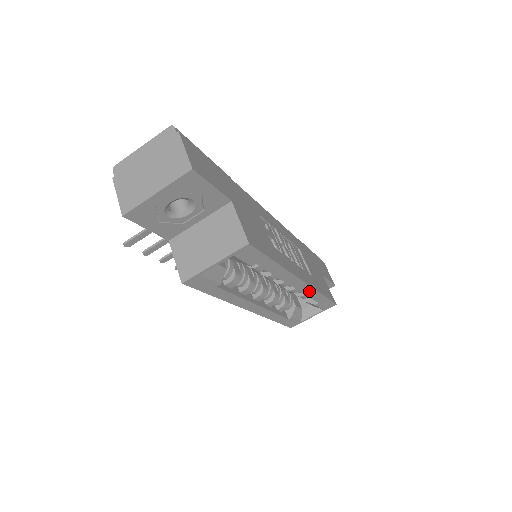
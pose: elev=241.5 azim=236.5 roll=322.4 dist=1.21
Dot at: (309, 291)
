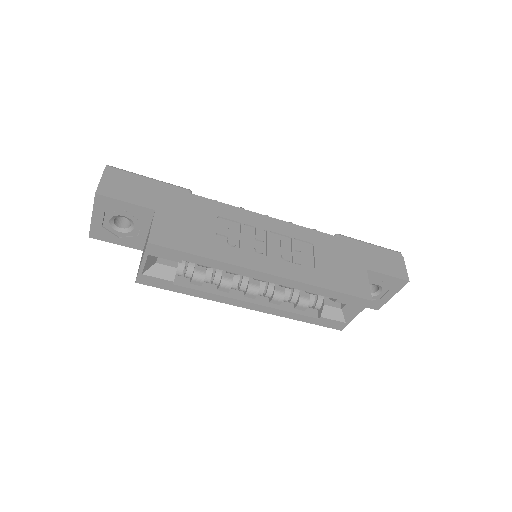
Dot at: (297, 285)
